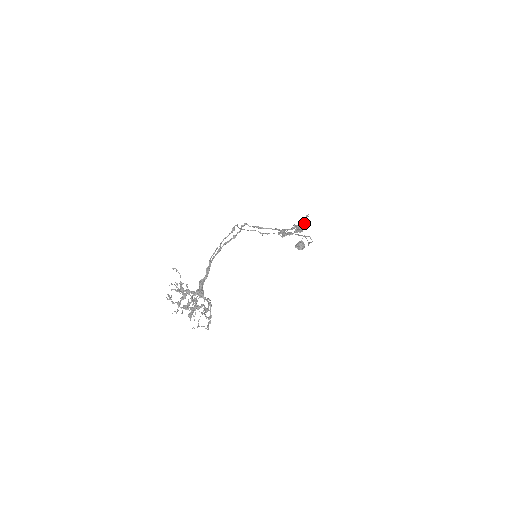
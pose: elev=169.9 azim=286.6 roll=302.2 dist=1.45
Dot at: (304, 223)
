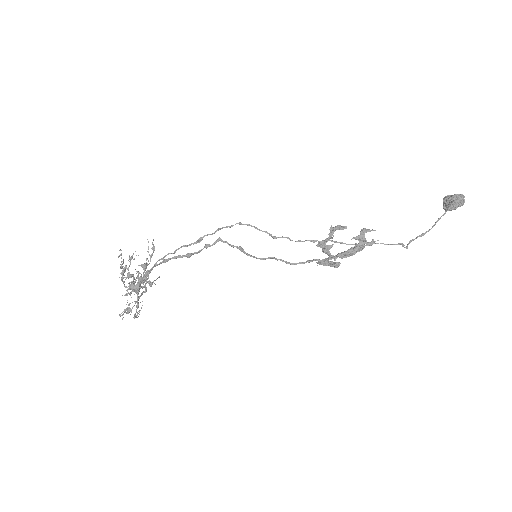
Dot at: (334, 264)
